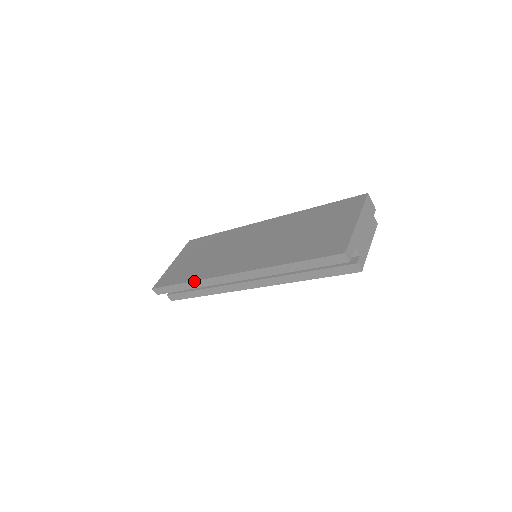
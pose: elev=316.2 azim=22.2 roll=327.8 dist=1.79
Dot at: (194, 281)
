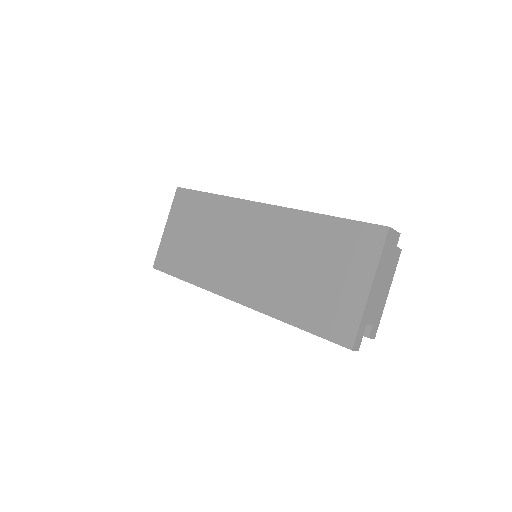
Dot at: occluded
